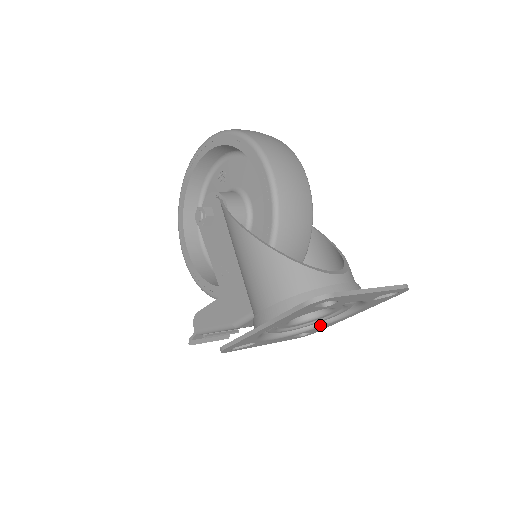
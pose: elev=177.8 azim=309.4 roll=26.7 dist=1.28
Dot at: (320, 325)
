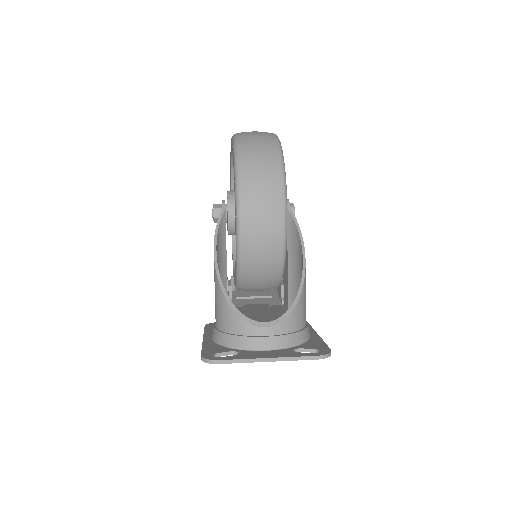
Dot at: occluded
